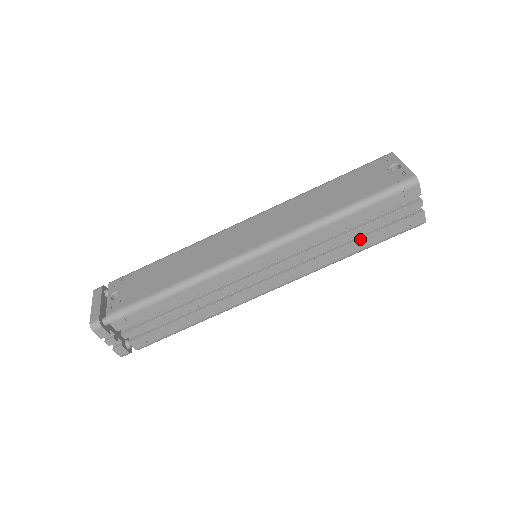
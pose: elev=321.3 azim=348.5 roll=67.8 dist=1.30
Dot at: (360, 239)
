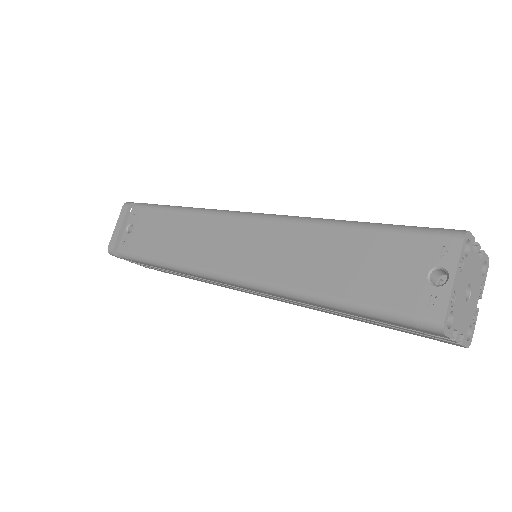
Dot at: (361, 319)
